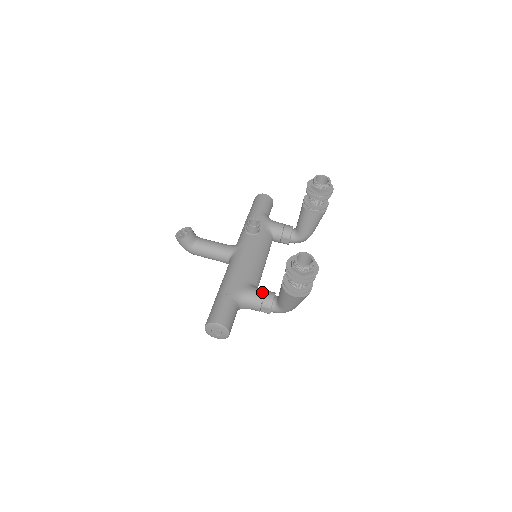
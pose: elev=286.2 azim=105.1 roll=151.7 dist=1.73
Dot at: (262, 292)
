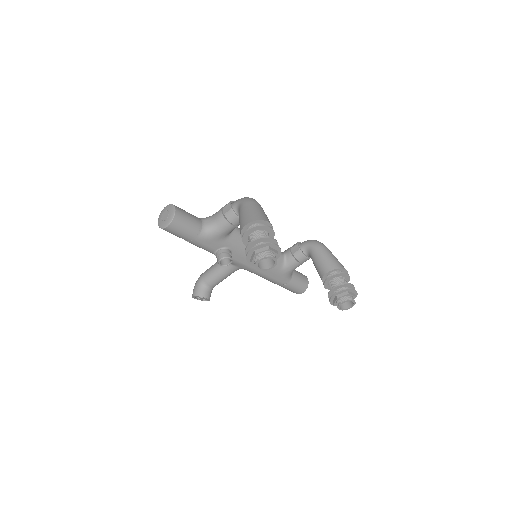
Dot at: (297, 264)
